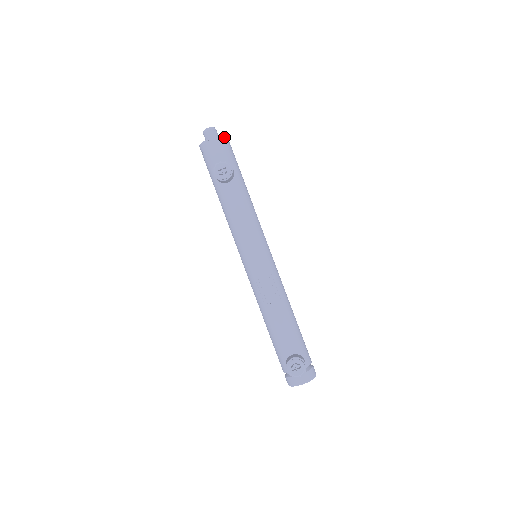
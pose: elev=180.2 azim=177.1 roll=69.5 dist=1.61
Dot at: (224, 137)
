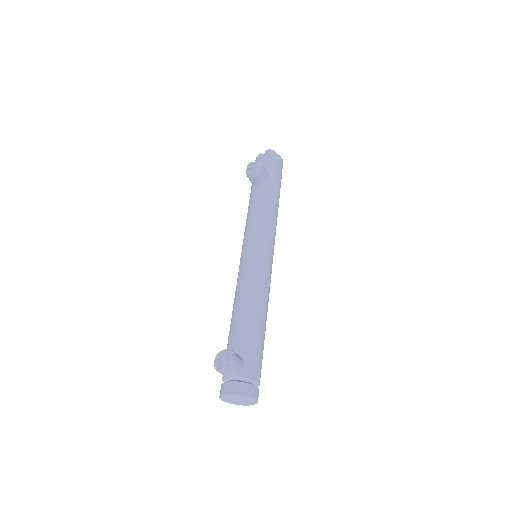
Dot at: (276, 155)
